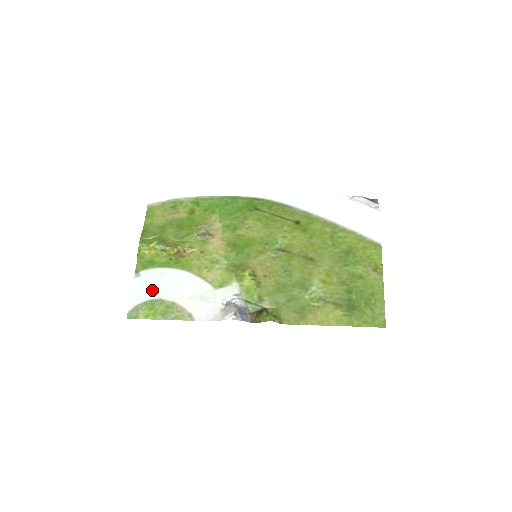
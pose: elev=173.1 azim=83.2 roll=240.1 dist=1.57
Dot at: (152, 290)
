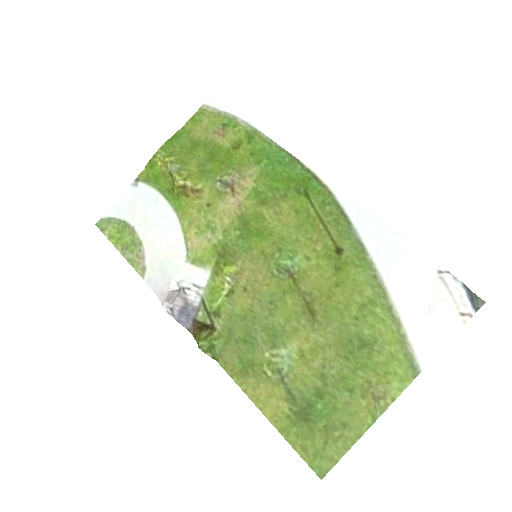
Dot at: (134, 212)
